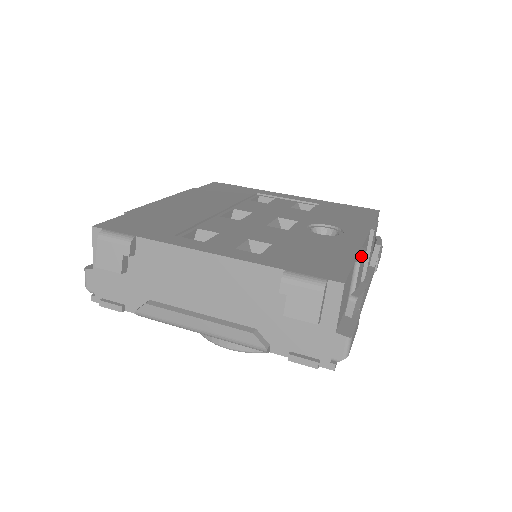
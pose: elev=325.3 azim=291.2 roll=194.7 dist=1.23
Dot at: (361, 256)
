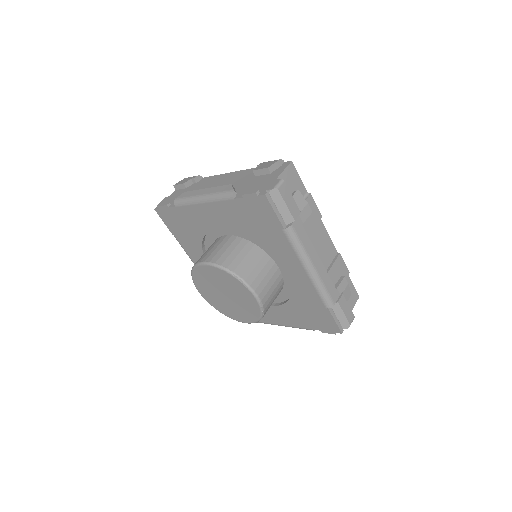
Dot at: (314, 202)
